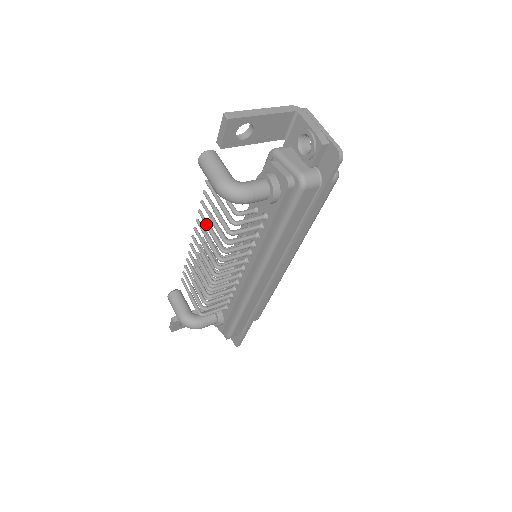
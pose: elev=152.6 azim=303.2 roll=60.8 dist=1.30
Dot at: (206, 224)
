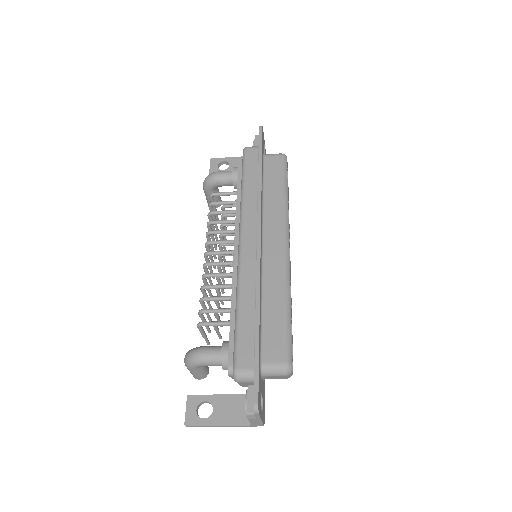
Dot at: (212, 240)
